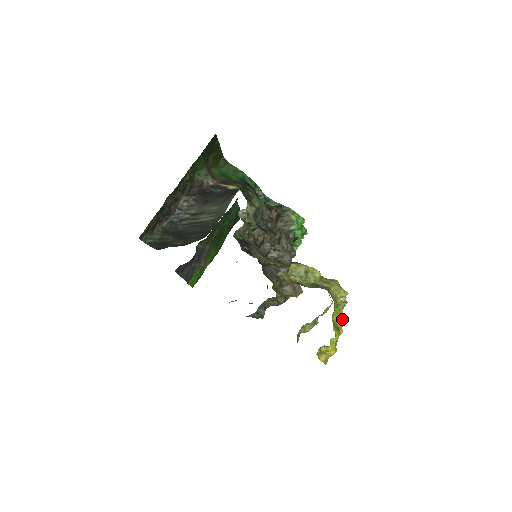
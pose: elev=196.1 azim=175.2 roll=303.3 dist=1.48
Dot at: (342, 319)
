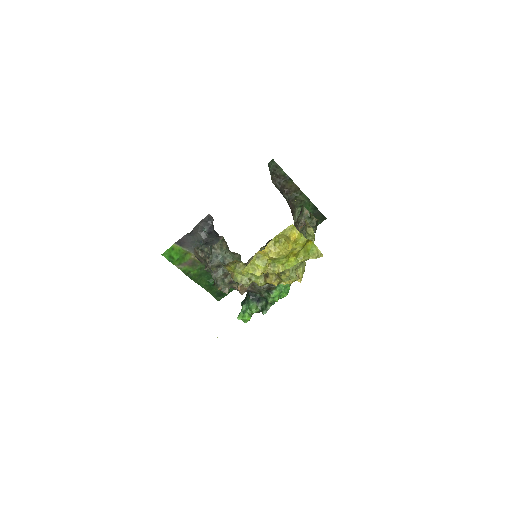
Dot at: (300, 260)
